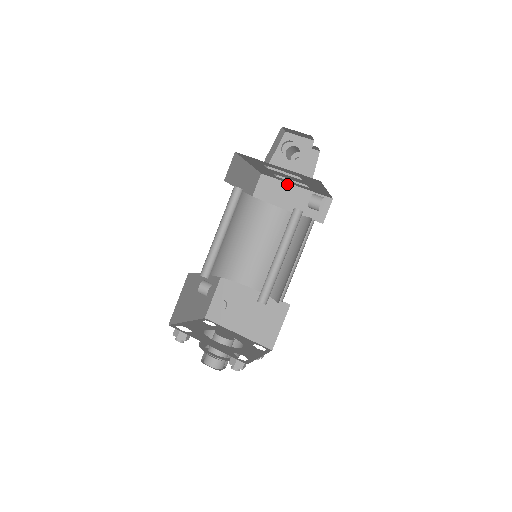
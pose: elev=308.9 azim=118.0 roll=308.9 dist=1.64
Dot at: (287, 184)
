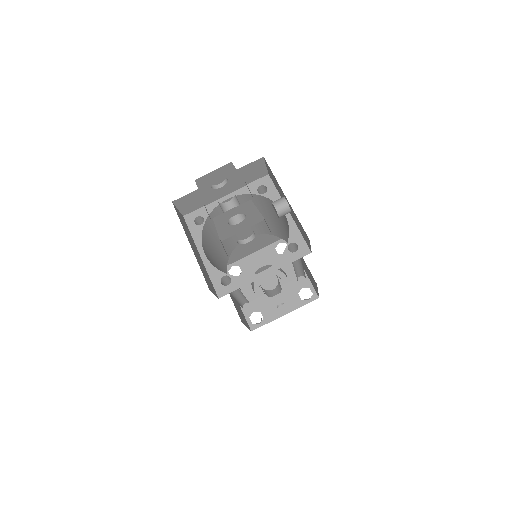
Dot at: occluded
